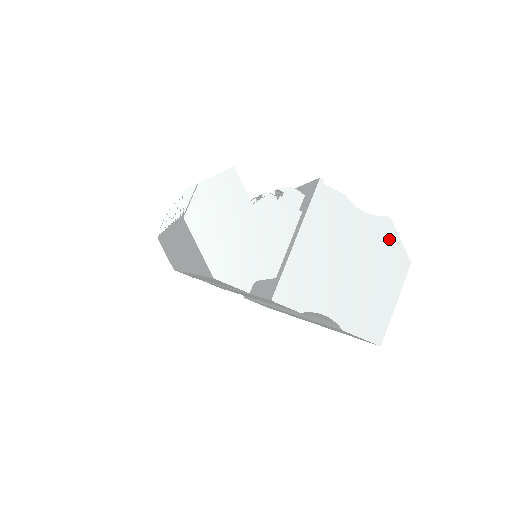
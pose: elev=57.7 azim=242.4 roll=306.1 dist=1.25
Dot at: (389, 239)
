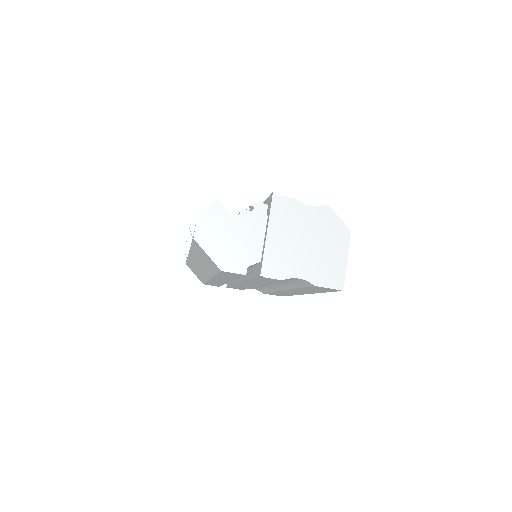
Dot at: (331, 219)
